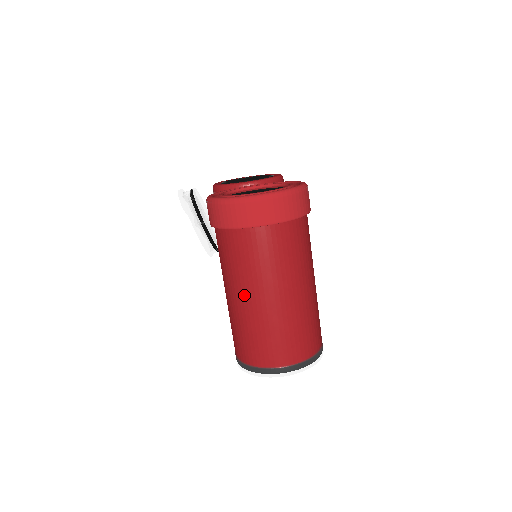
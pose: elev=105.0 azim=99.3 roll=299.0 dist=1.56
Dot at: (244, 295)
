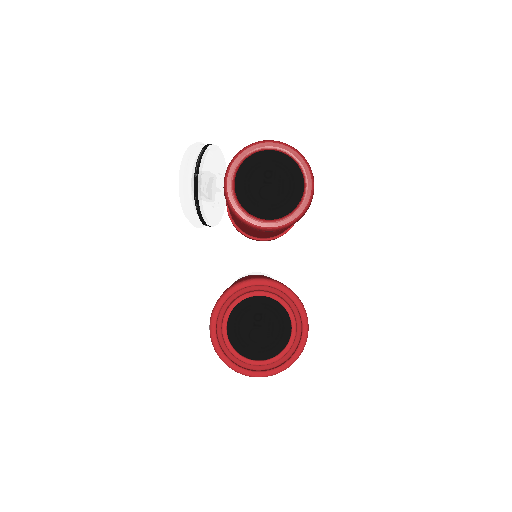
Dot at: occluded
